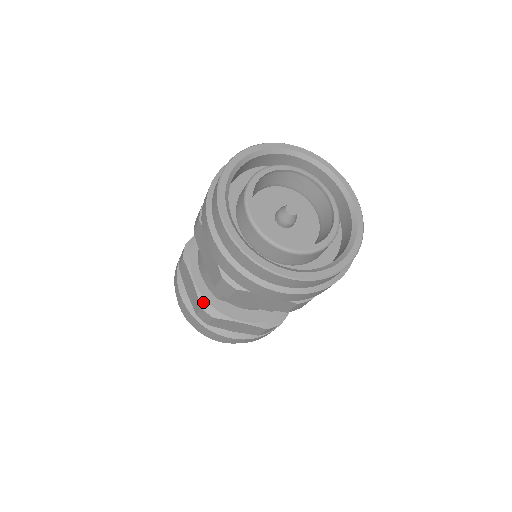
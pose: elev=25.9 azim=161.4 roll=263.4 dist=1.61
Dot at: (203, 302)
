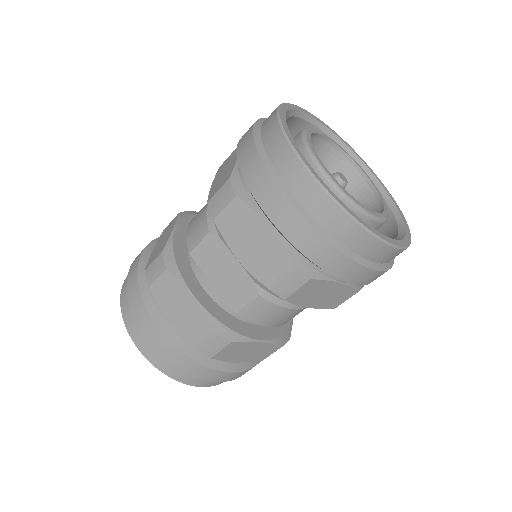
Dot at: (168, 249)
